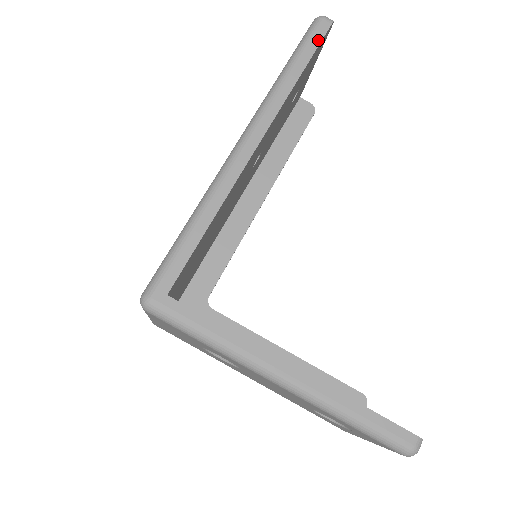
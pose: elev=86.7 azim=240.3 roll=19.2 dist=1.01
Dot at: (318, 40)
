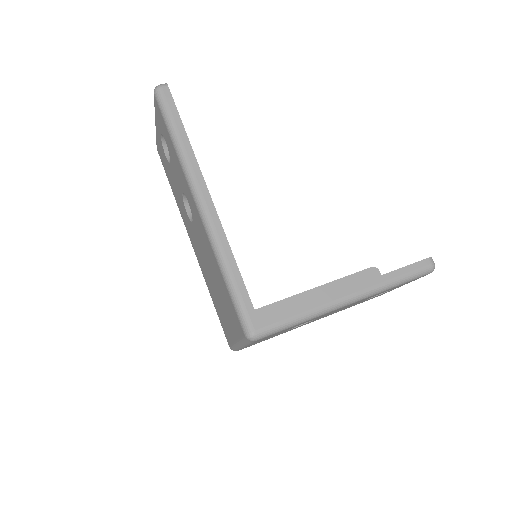
Dot at: (172, 104)
